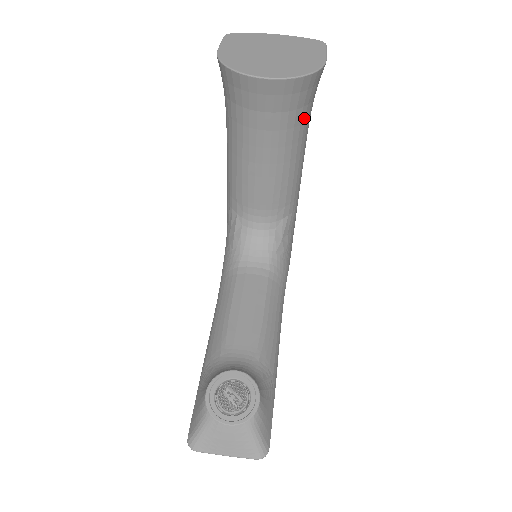
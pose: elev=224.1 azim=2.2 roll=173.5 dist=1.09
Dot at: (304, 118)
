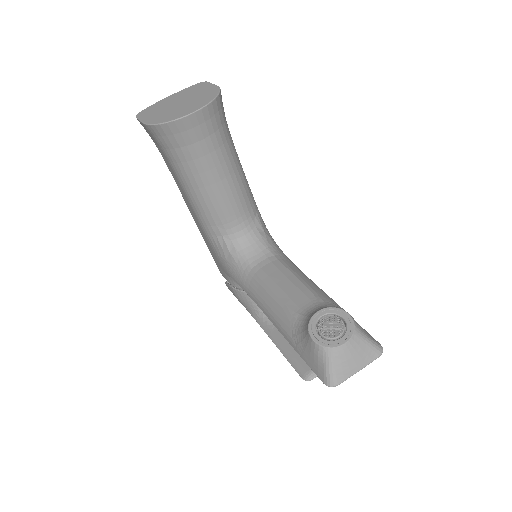
Dot at: (228, 131)
